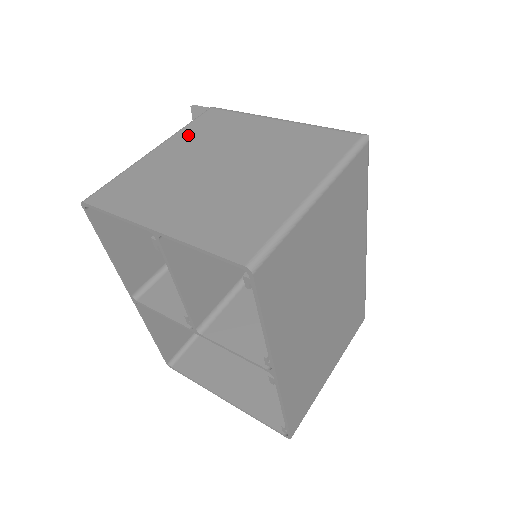
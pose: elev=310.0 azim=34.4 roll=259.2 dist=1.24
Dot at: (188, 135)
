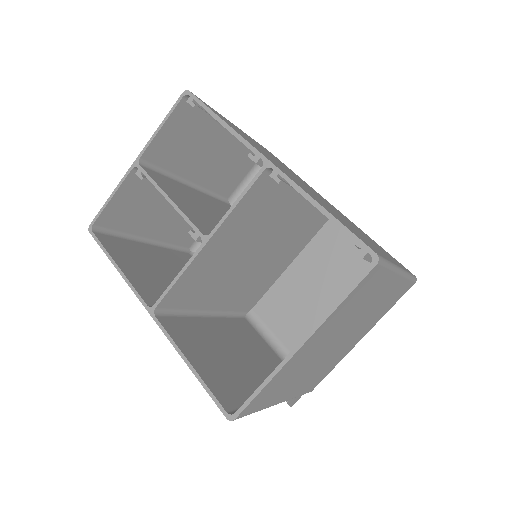
Dot at: (169, 234)
